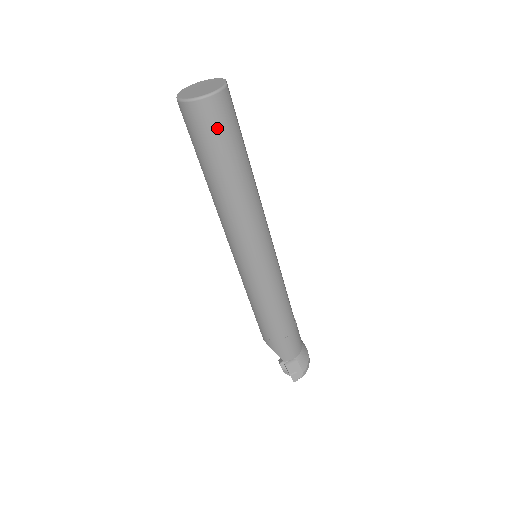
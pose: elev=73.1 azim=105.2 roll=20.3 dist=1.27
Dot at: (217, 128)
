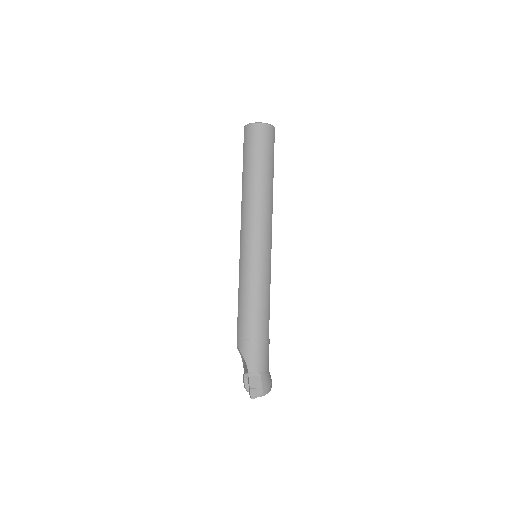
Dot at: (262, 142)
